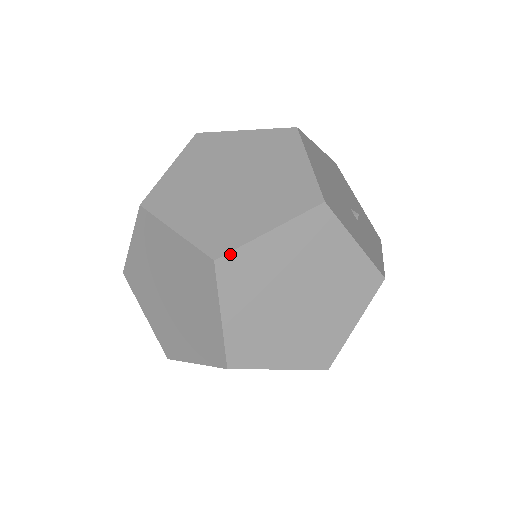
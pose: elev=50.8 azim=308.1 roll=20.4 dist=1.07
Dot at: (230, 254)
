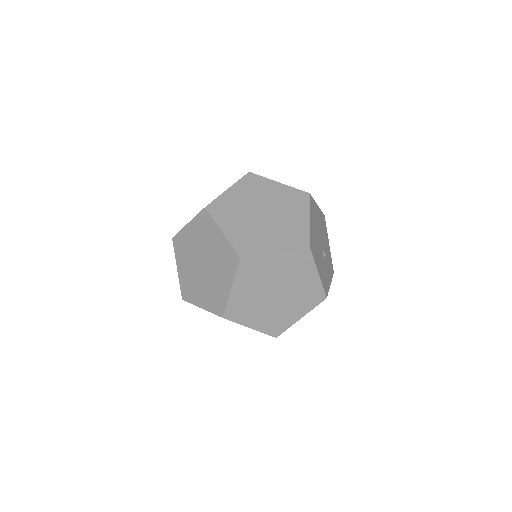
Dot at: (250, 258)
